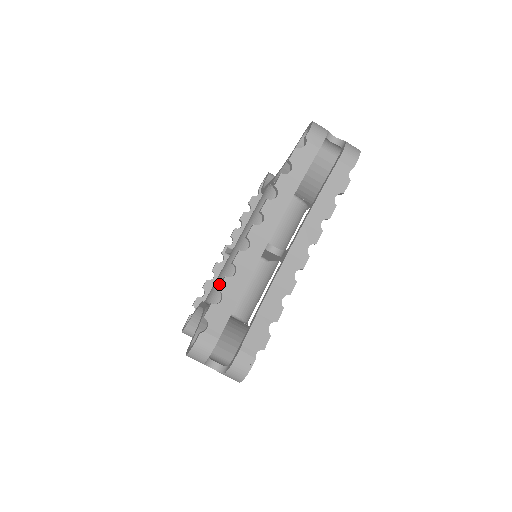
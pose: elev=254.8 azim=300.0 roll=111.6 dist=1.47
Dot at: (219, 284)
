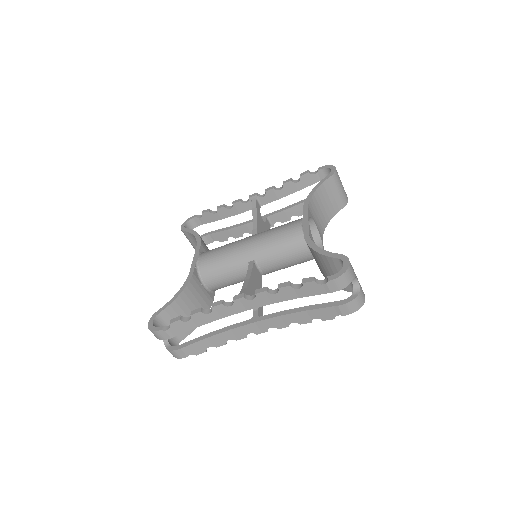
Dot at: (213, 261)
